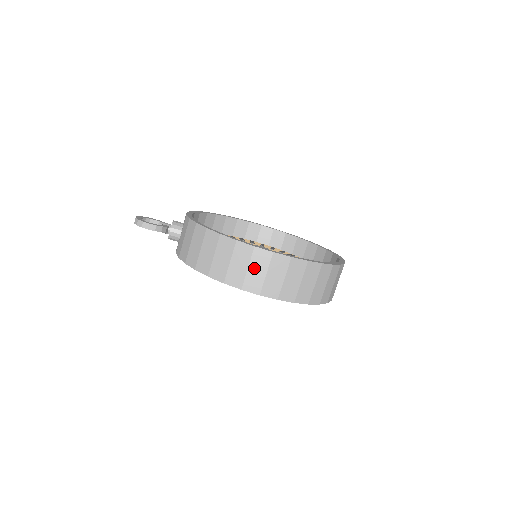
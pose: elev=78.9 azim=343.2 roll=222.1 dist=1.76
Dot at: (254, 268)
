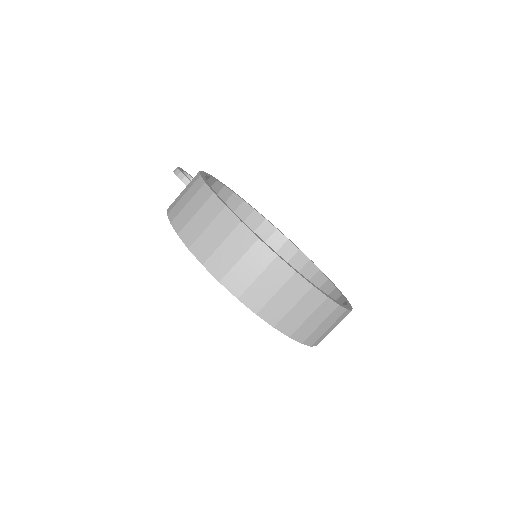
Dot at: (200, 216)
